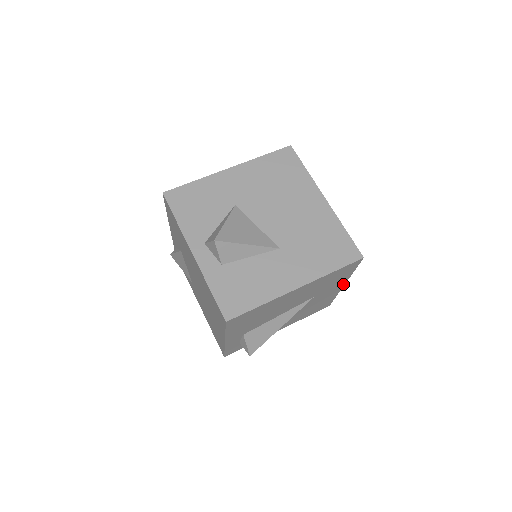
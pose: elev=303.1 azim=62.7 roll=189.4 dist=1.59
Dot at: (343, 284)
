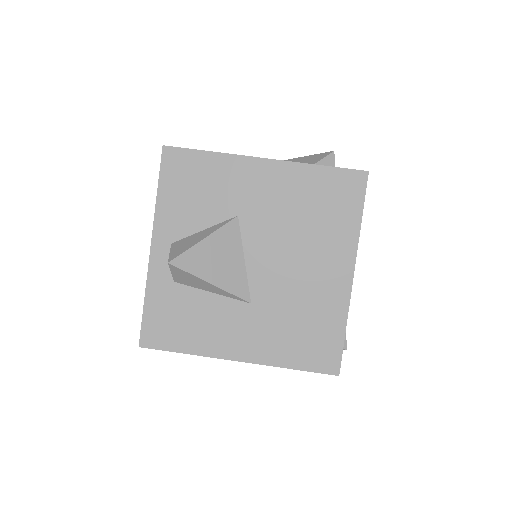
Dot at: occluded
